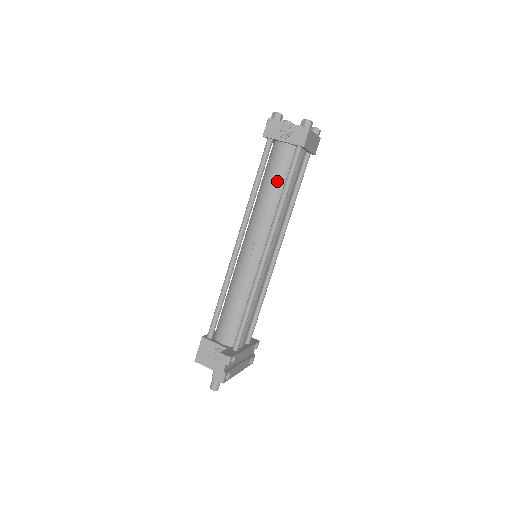
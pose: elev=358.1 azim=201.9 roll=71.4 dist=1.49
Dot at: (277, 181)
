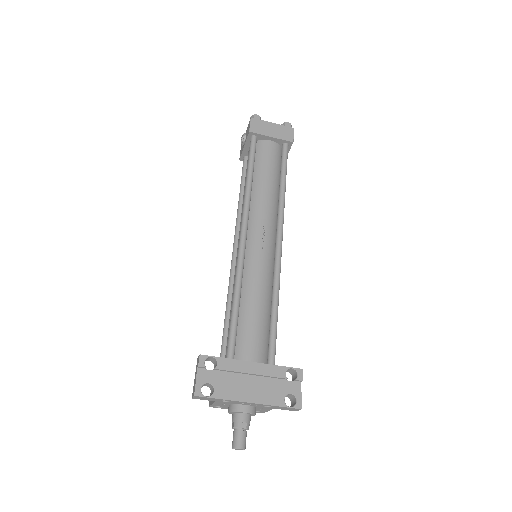
Dot at: occluded
